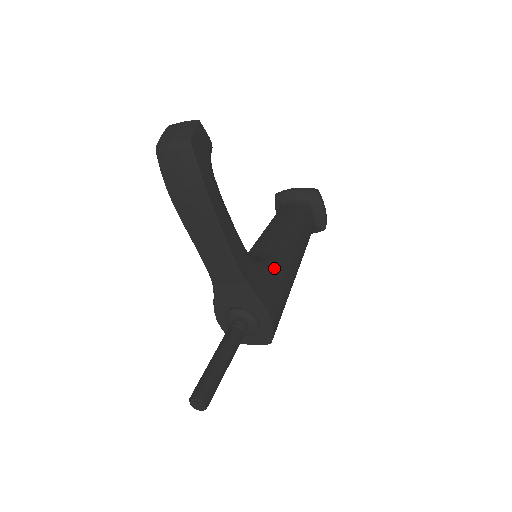
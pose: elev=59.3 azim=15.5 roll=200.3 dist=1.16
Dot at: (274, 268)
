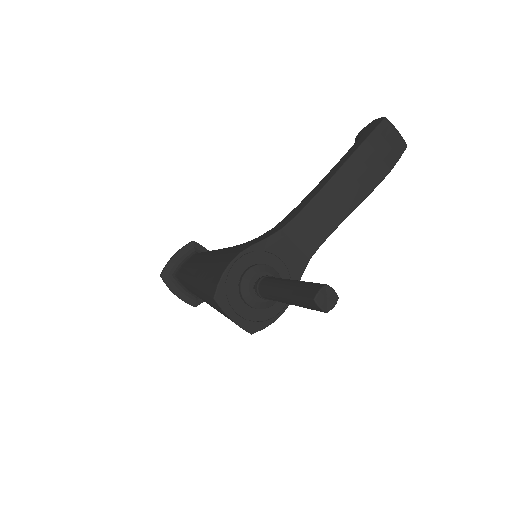
Dot at: occluded
